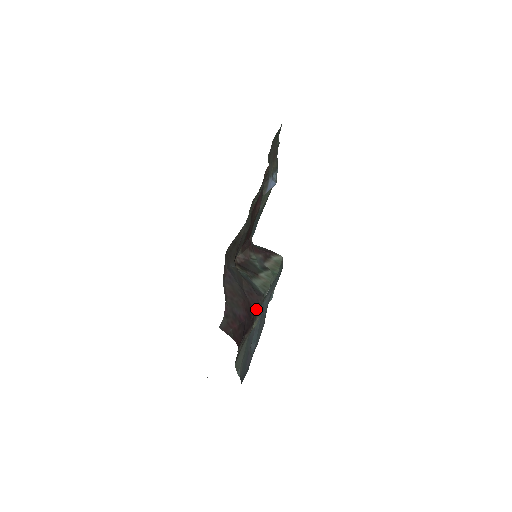
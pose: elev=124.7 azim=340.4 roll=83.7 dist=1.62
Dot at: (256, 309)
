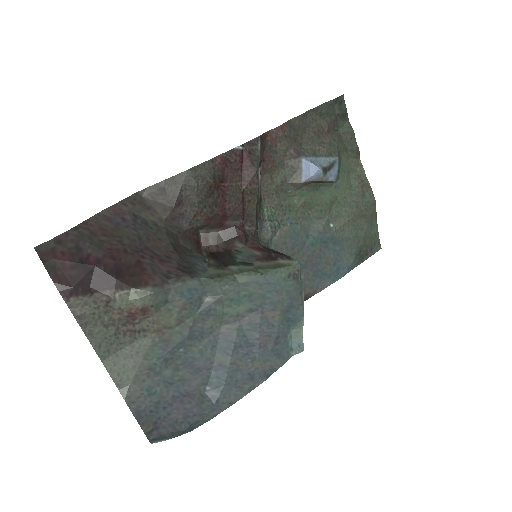
Dot at: (152, 277)
